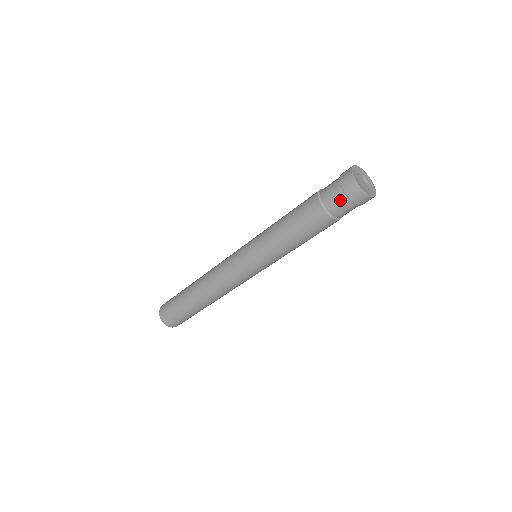
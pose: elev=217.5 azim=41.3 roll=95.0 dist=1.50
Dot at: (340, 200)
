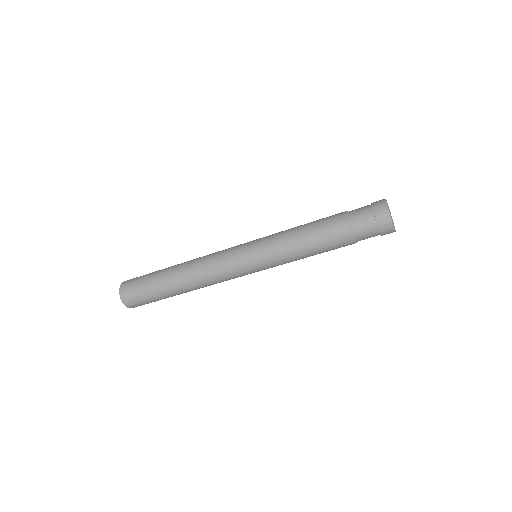
Dot at: (370, 230)
